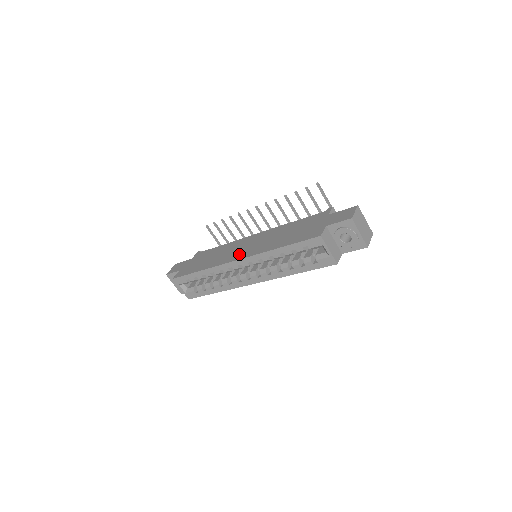
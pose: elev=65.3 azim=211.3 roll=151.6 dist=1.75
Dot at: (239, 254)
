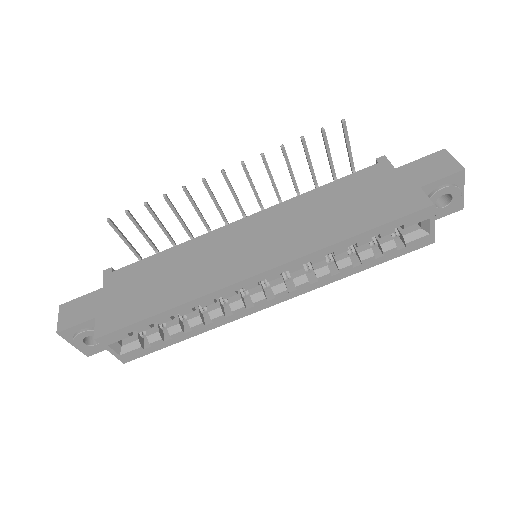
Dot at: (250, 261)
